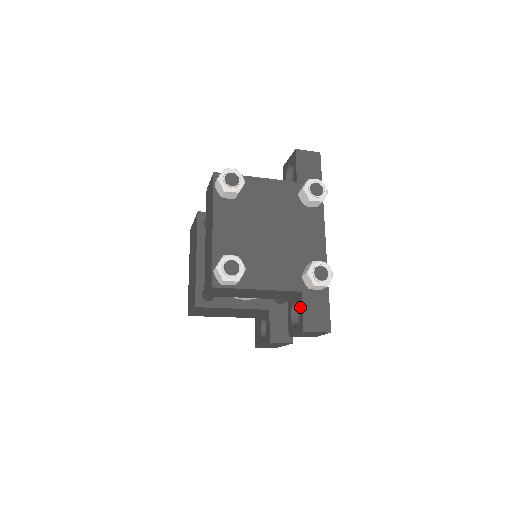
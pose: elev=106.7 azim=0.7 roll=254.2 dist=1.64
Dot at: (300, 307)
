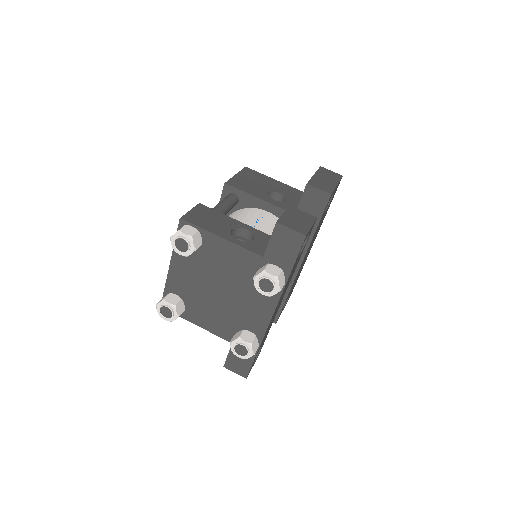
Dot at: occluded
